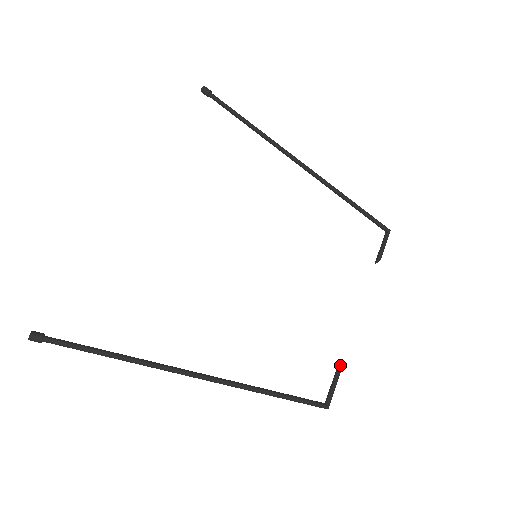
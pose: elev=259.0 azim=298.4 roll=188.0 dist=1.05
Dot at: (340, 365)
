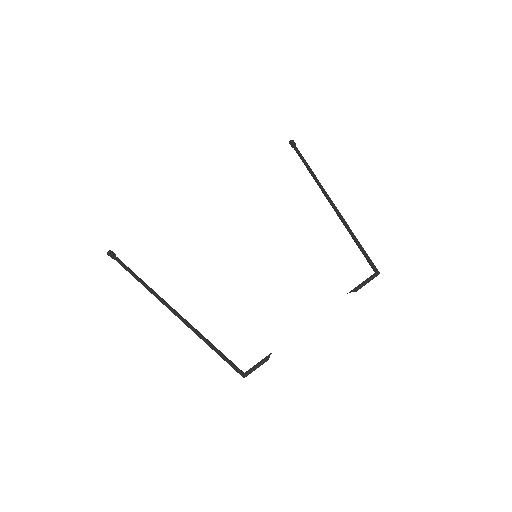
Dot at: (271, 353)
